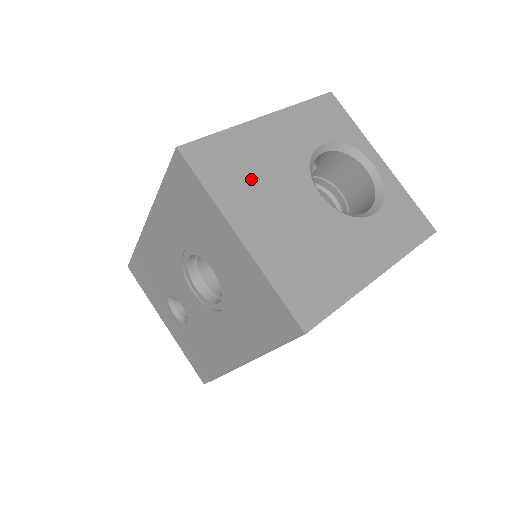
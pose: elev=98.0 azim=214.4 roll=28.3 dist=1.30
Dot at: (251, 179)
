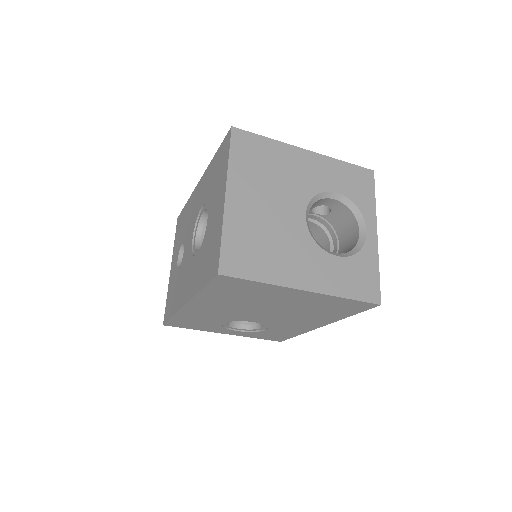
Dot at: (264, 174)
